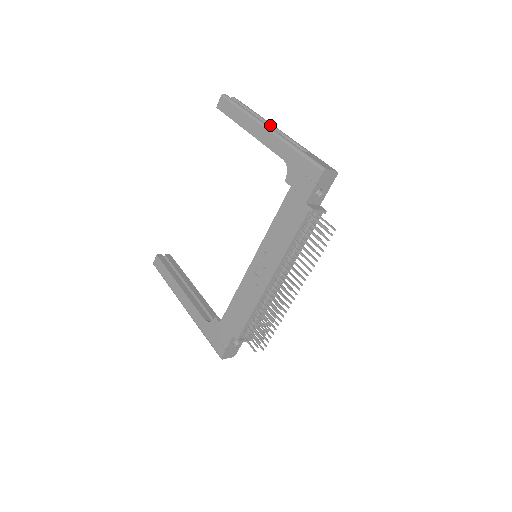
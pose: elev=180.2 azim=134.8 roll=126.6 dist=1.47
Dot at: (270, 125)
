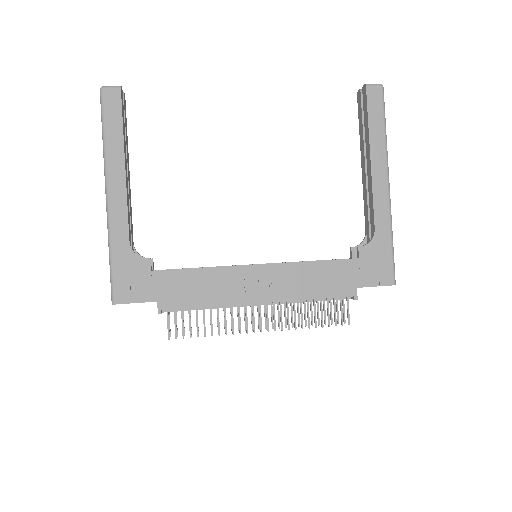
Dot at: occluded
